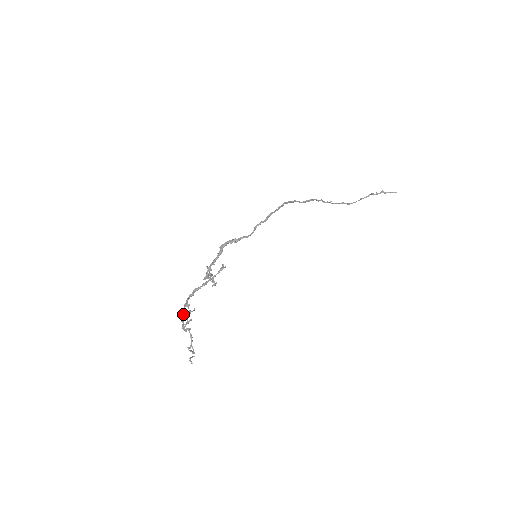
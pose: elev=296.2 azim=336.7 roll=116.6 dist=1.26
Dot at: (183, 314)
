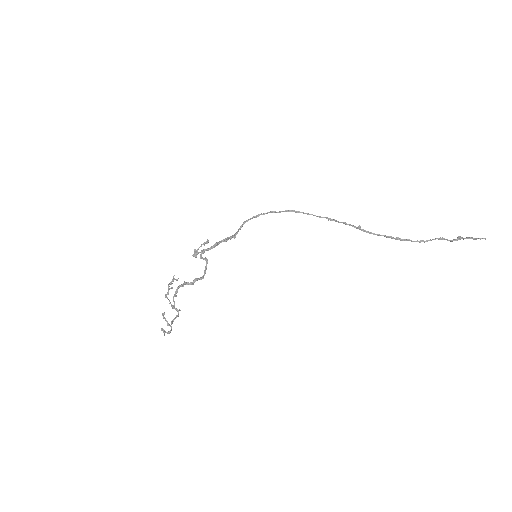
Dot at: (175, 291)
